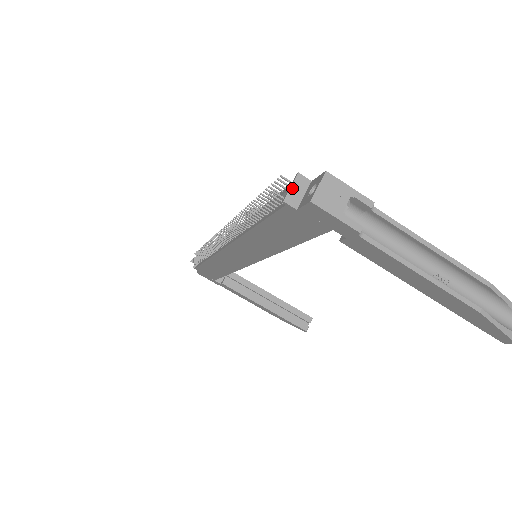
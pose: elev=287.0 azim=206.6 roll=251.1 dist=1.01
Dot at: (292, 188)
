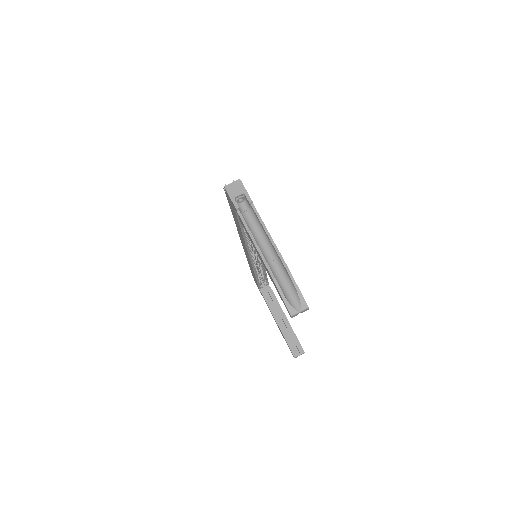
Dot at: occluded
